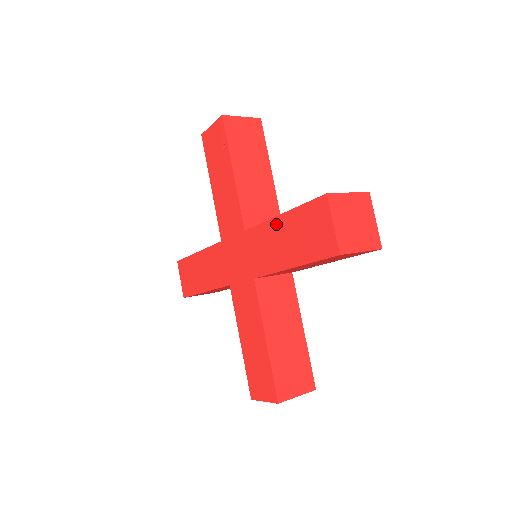
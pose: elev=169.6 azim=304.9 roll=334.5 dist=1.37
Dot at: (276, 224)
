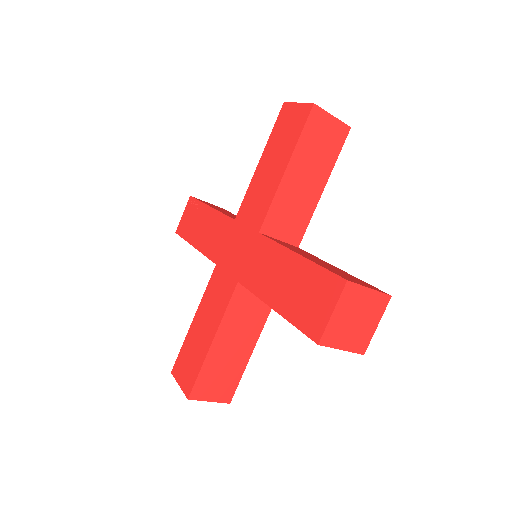
Dot at: (259, 171)
